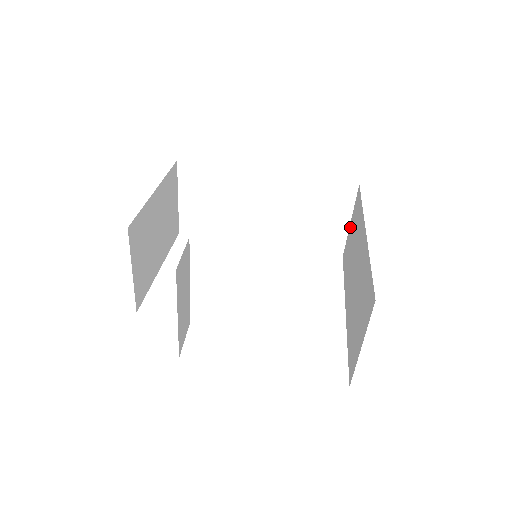
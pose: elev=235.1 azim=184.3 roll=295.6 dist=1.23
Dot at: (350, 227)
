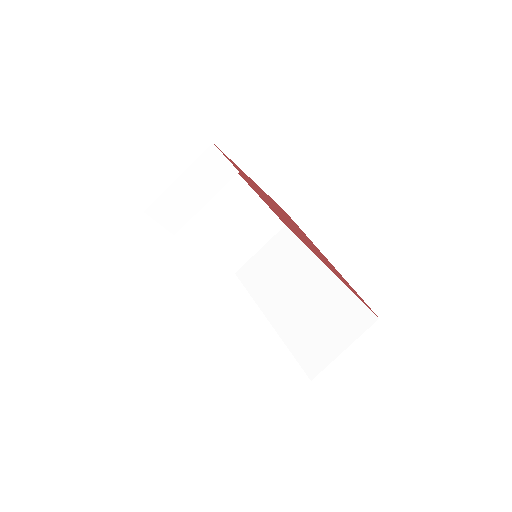
Dot at: occluded
